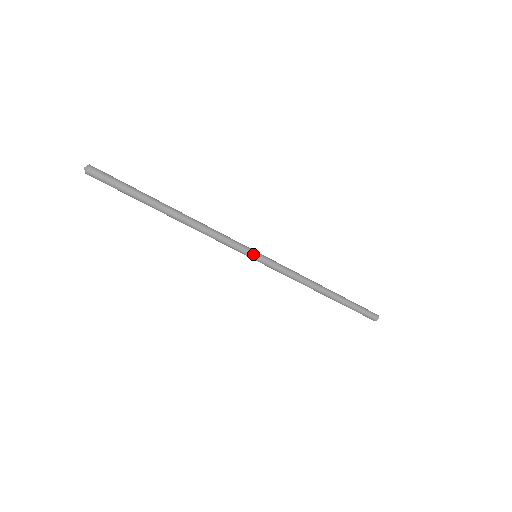
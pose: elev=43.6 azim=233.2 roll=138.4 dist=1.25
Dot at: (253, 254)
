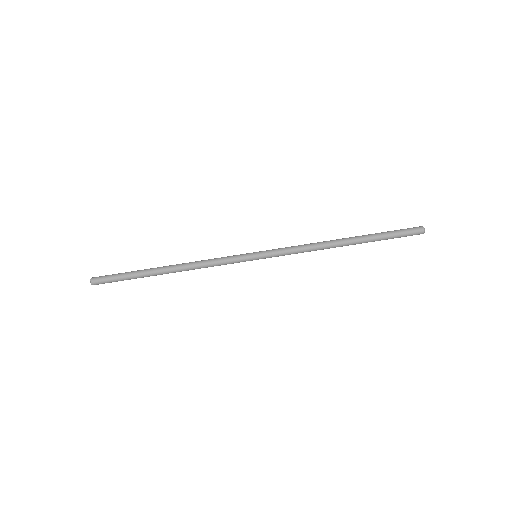
Dot at: (250, 254)
